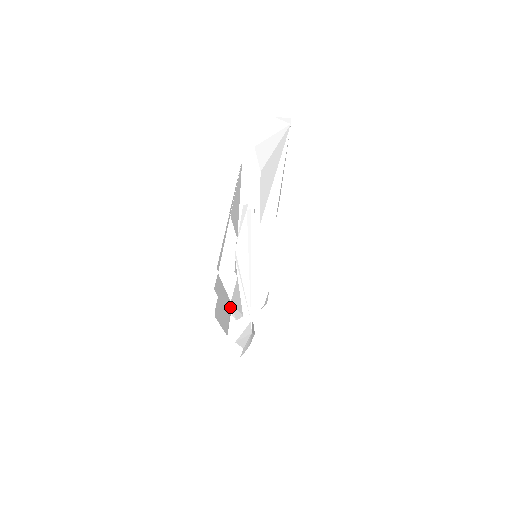
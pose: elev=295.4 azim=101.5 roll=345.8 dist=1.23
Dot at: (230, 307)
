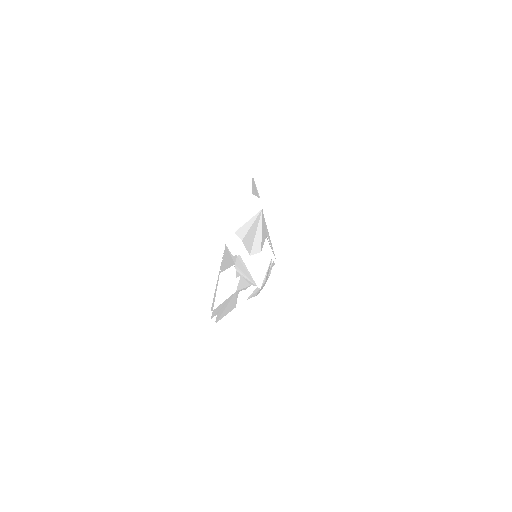
Dot at: (236, 293)
